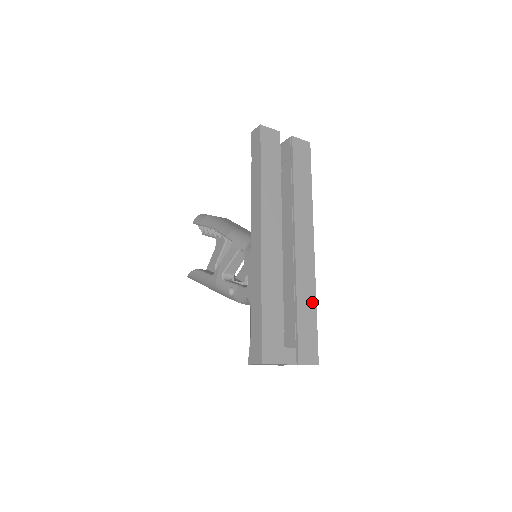
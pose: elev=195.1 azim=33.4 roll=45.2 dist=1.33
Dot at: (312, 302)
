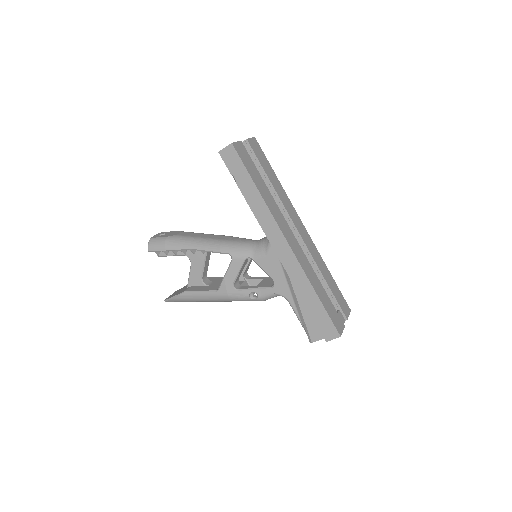
Dot at: (327, 270)
